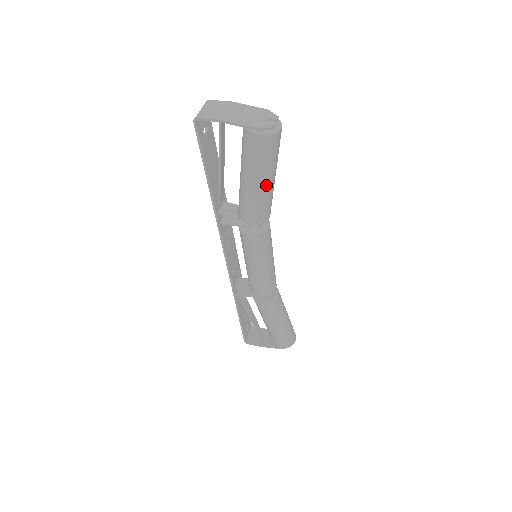
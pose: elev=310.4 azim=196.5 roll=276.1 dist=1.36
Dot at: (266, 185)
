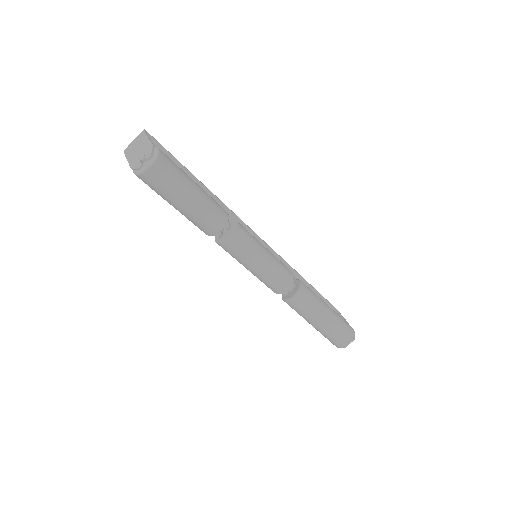
Dot at: (180, 208)
